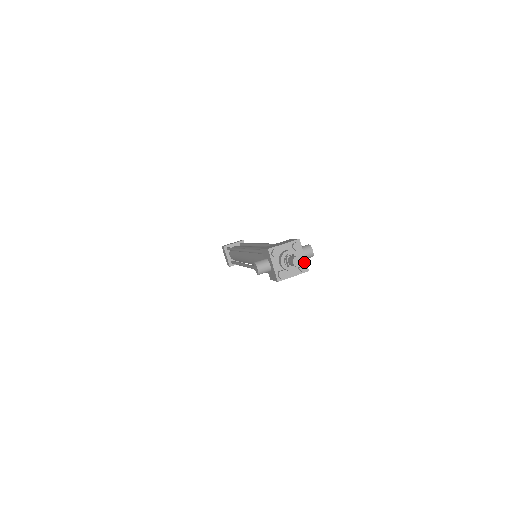
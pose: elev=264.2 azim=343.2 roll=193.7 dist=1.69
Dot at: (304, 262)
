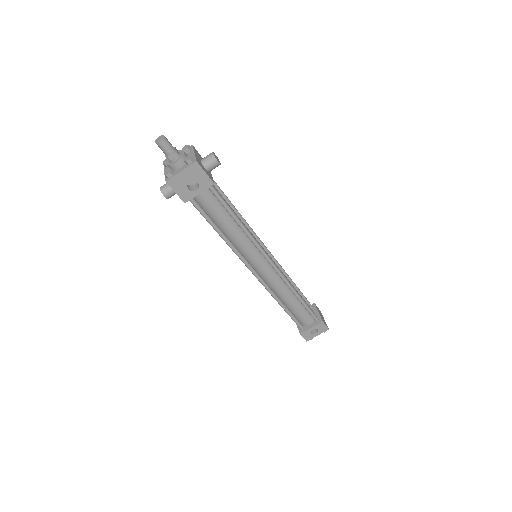
Dot at: (193, 157)
